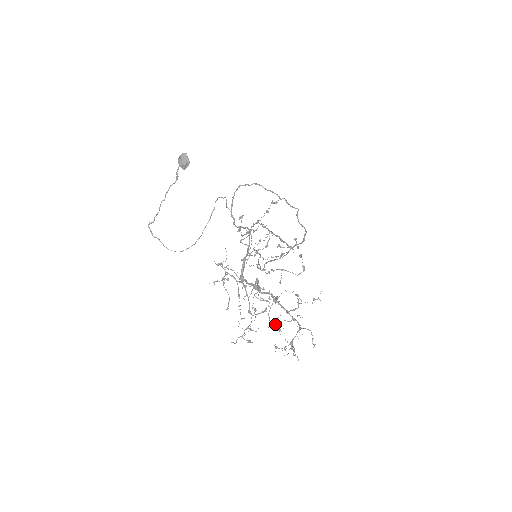
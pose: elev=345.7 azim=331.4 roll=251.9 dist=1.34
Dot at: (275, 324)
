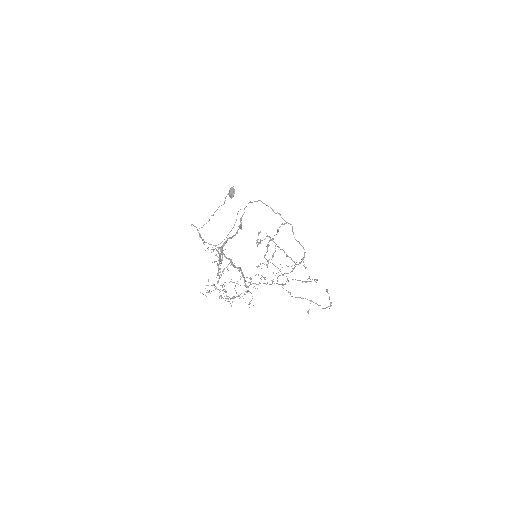
Dot at: occluded
